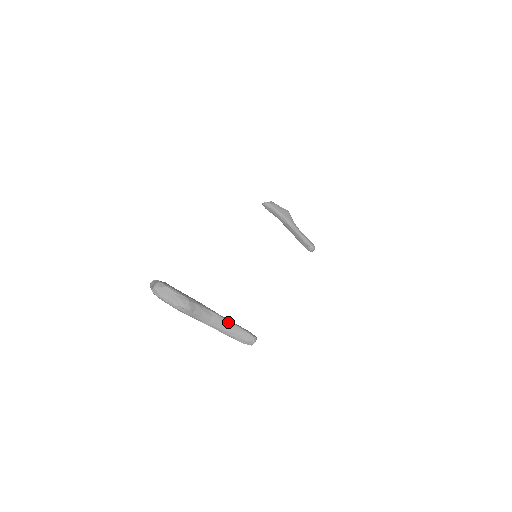
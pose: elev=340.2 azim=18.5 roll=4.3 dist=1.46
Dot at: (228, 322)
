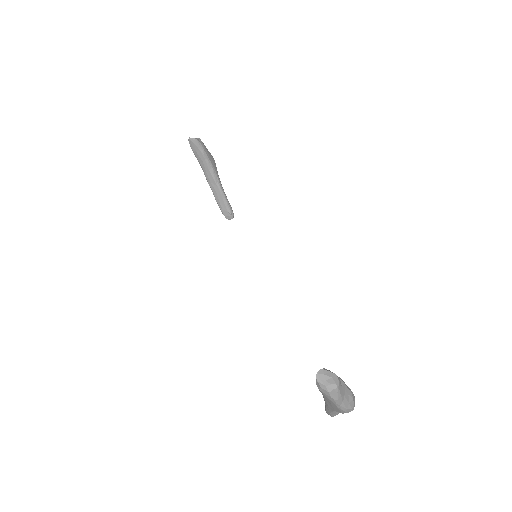
Dot at: occluded
